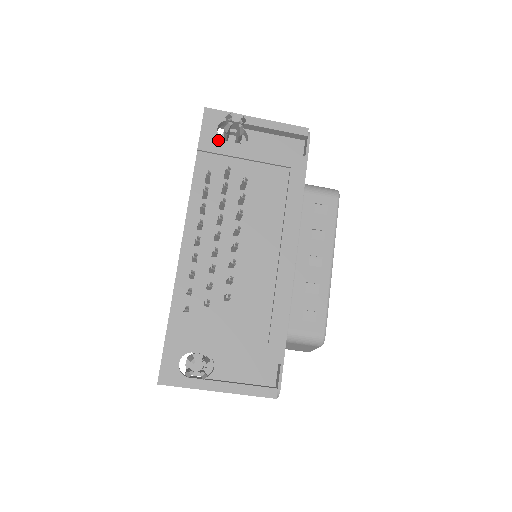
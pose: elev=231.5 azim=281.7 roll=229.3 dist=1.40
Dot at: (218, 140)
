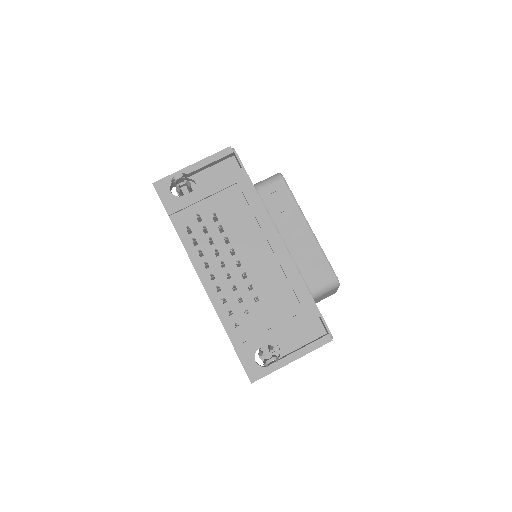
Dot at: (177, 199)
